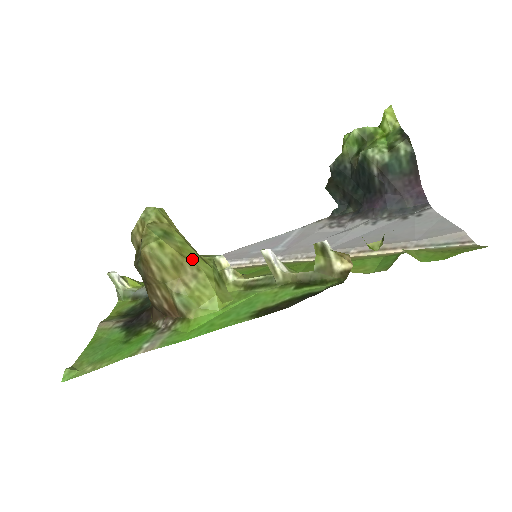
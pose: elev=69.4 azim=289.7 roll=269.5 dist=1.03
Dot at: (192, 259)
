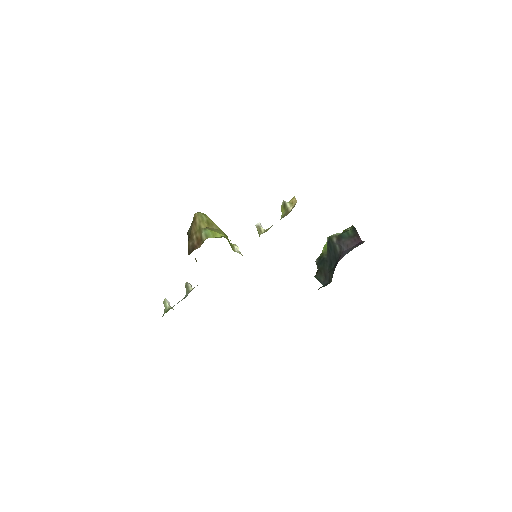
Dot at: (218, 227)
